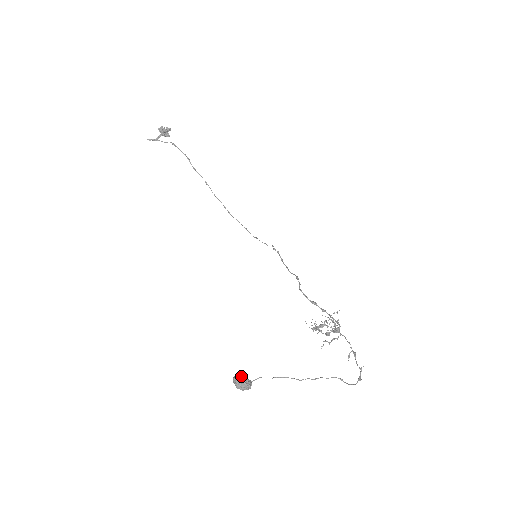
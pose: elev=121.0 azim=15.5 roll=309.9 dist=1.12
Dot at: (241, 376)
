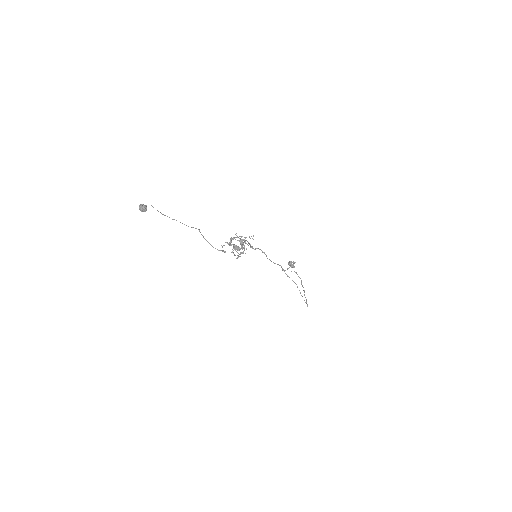
Dot at: (145, 205)
